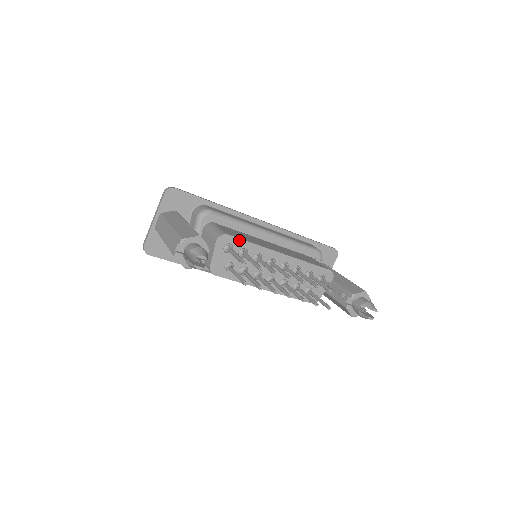
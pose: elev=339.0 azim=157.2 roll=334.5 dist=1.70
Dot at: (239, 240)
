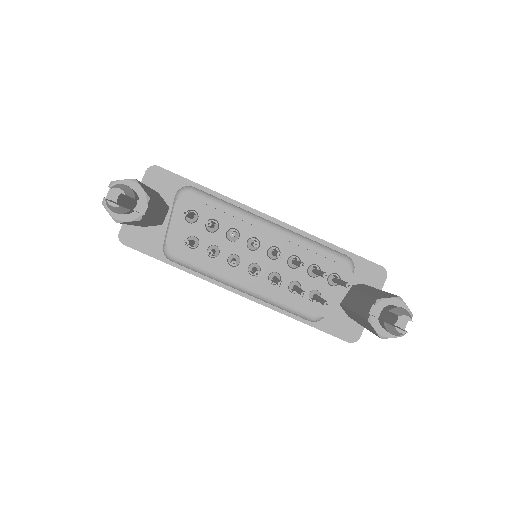
Dot at: (206, 207)
